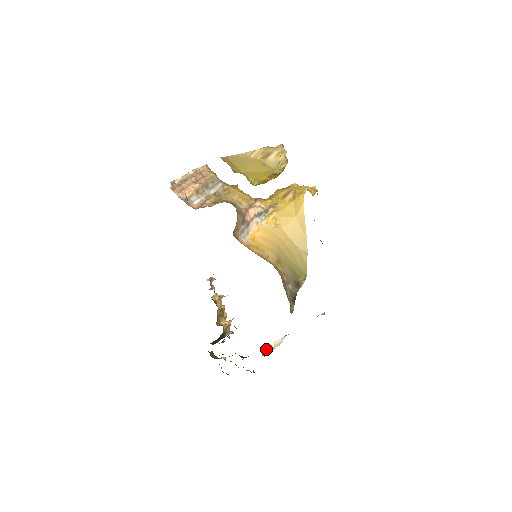
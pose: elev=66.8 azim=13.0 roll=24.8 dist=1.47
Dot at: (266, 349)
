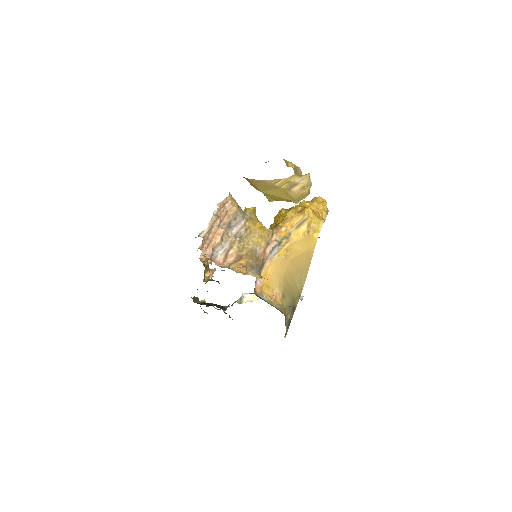
Dot at: (241, 296)
